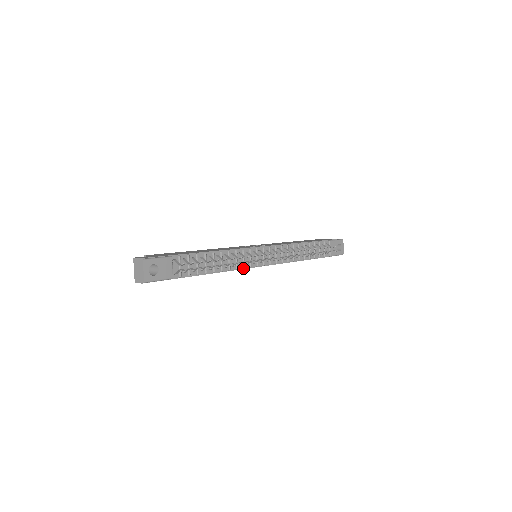
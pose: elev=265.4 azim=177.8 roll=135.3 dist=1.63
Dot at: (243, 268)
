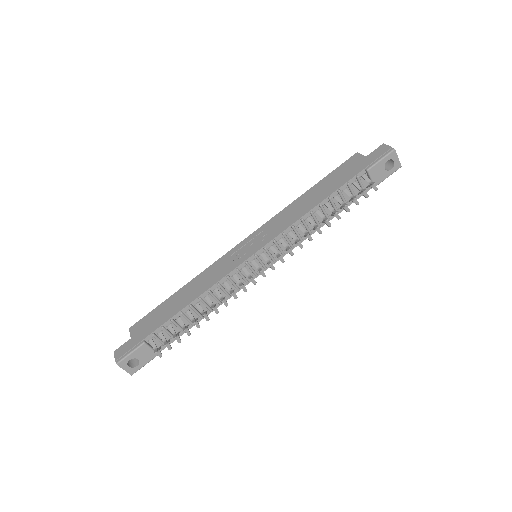
Dot at: (238, 291)
